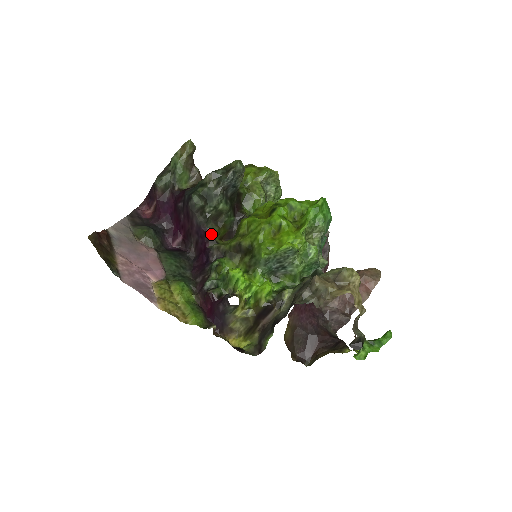
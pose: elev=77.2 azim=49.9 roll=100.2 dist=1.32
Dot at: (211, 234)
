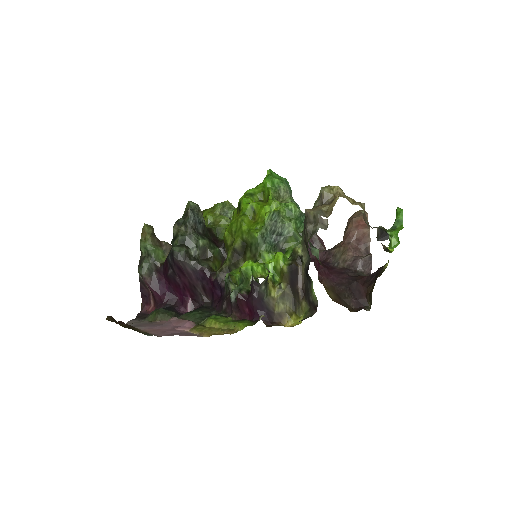
Dot at: (209, 269)
